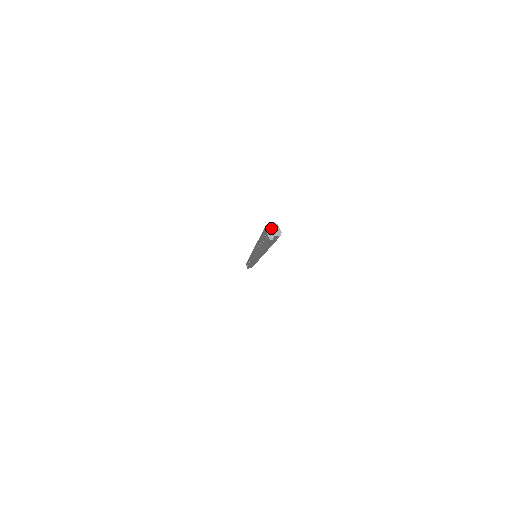
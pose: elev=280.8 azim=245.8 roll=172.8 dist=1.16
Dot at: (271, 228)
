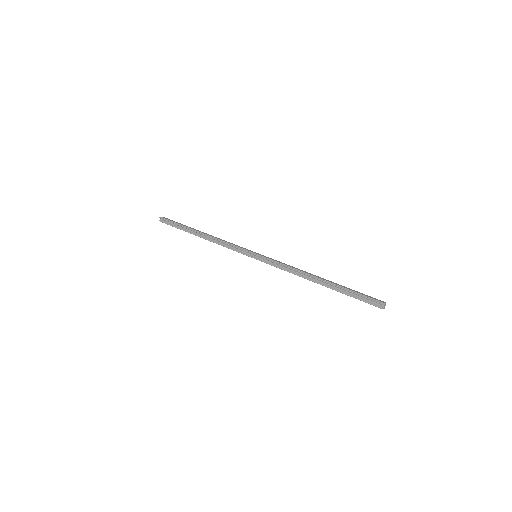
Dot at: (384, 307)
